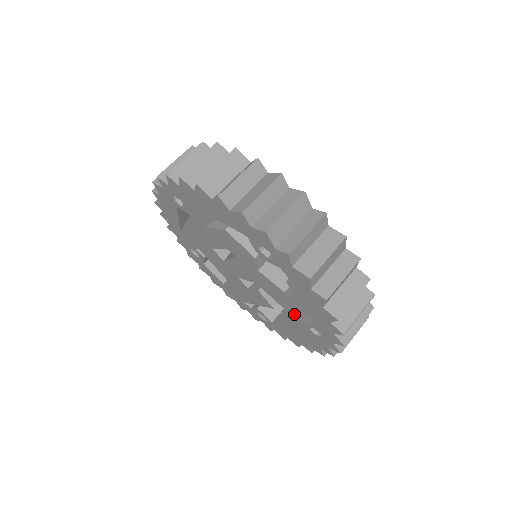
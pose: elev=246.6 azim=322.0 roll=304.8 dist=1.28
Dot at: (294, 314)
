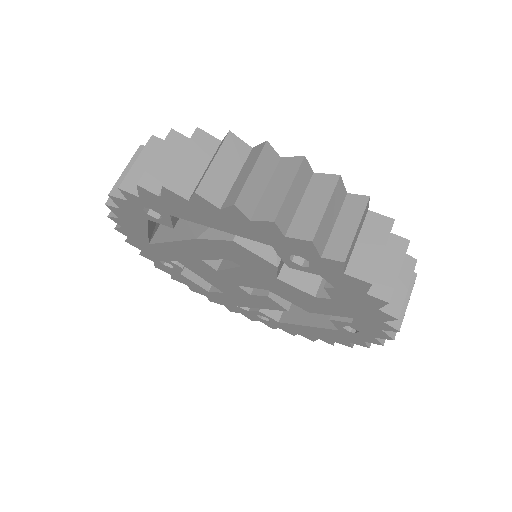
Dot at: occluded
